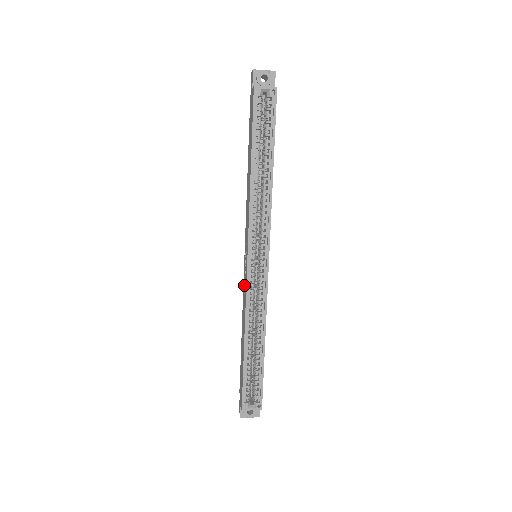
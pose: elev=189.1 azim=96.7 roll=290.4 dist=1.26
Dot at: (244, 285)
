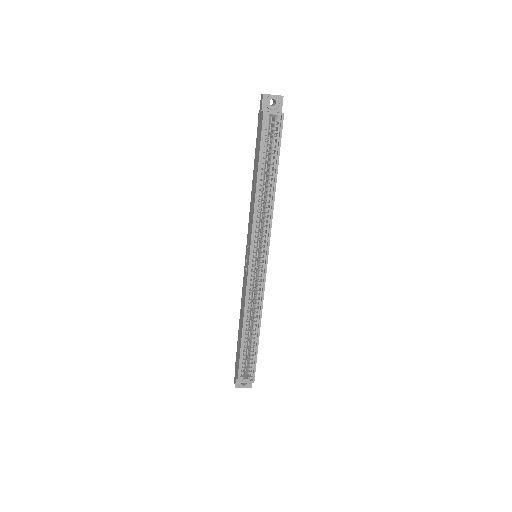
Dot at: (244, 280)
